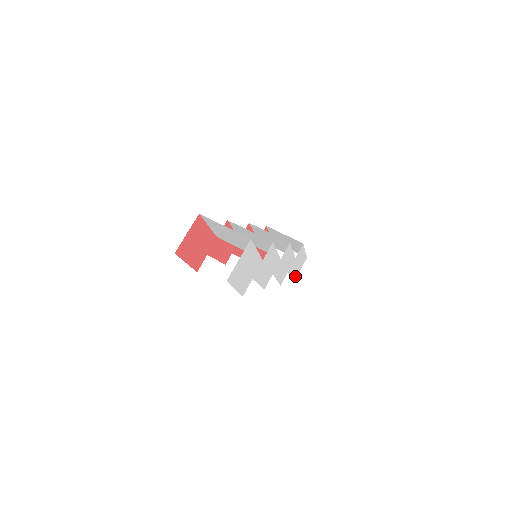
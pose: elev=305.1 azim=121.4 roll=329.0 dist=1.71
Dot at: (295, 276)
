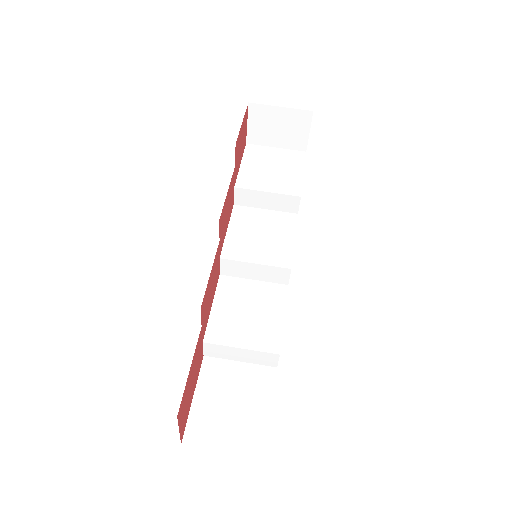
Dot at: occluded
